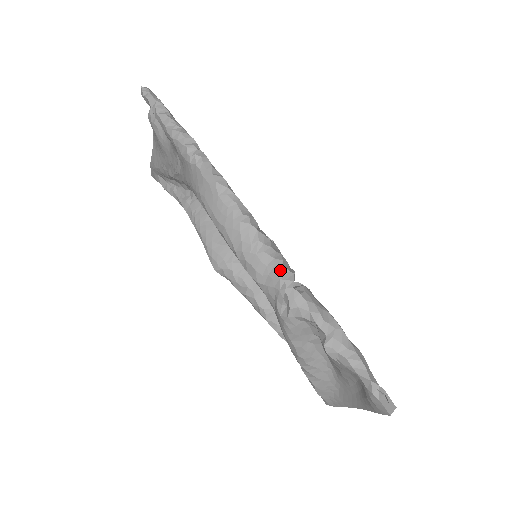
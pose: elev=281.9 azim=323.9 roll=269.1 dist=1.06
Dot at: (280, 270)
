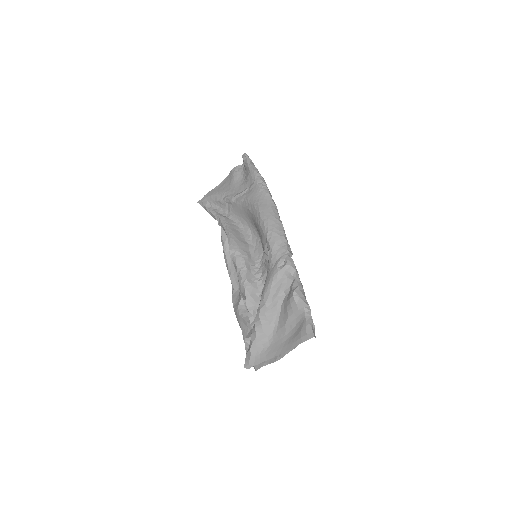
Dot at: (288, 247)
